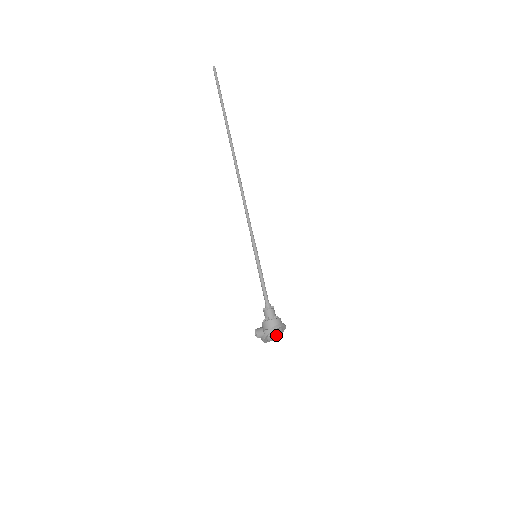
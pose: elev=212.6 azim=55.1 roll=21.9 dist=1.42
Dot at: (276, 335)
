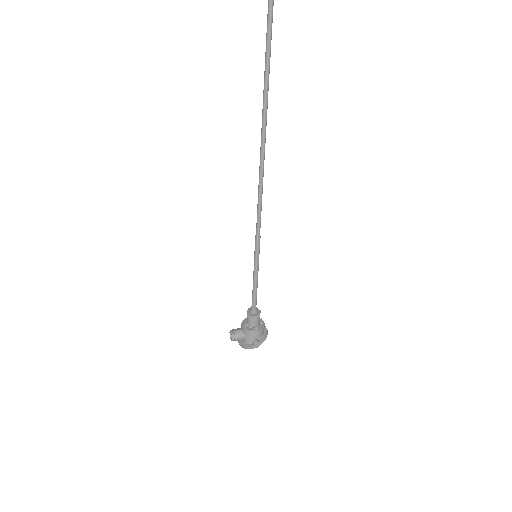
Dot at: occluded
